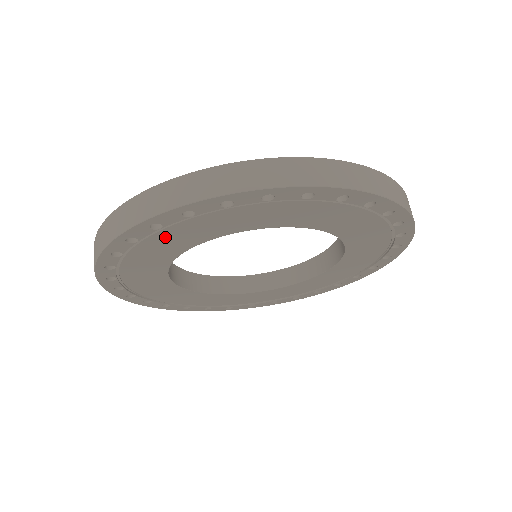
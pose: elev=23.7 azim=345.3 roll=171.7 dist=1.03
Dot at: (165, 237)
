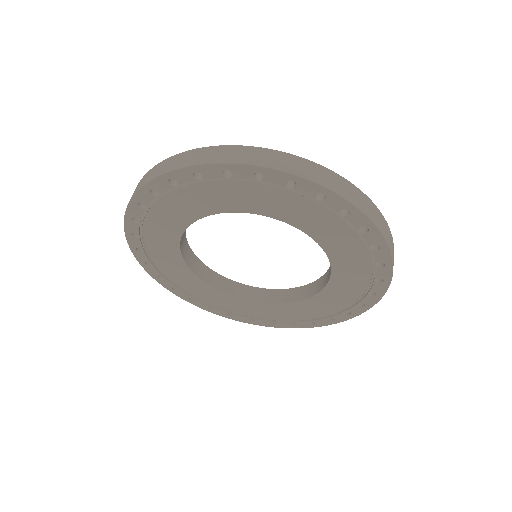
Dot at: (180, 198)
